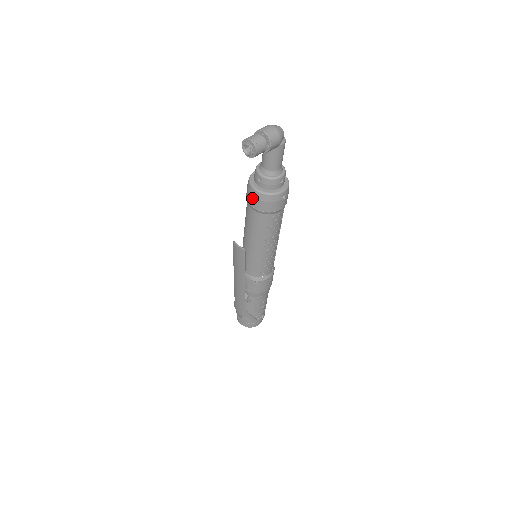
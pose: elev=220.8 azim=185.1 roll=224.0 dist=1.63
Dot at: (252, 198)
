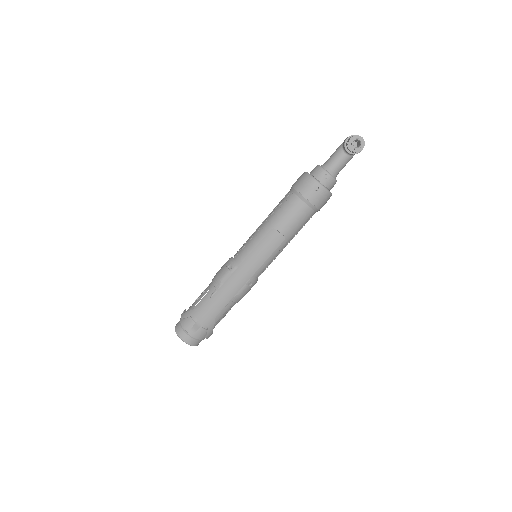
Dot at: (312, 191)
